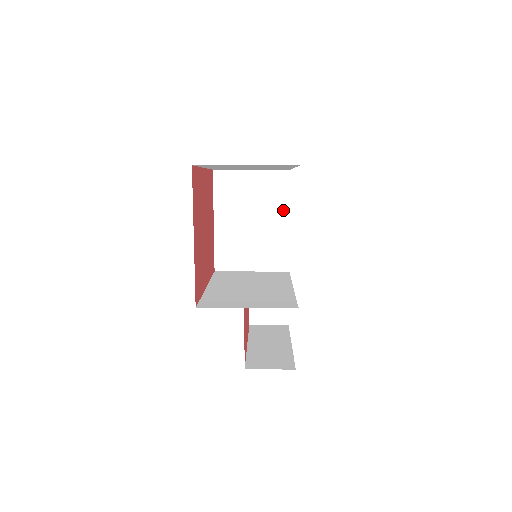
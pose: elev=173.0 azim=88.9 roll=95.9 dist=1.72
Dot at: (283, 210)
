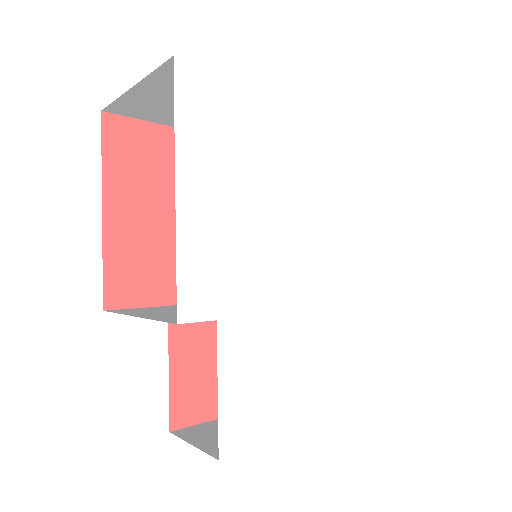
Dot at: occluded
